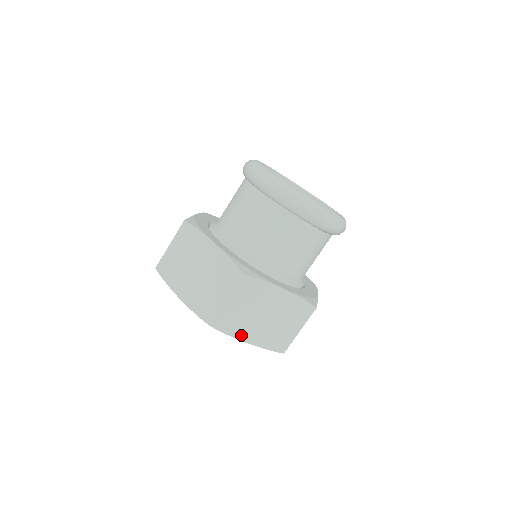
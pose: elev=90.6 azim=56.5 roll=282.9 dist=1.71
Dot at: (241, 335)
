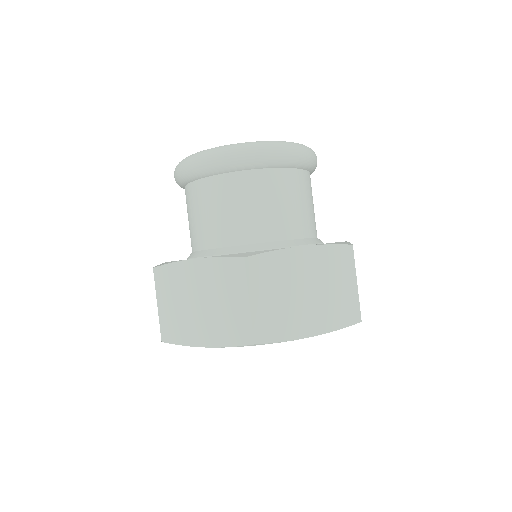
Dot at: (298, 332)
